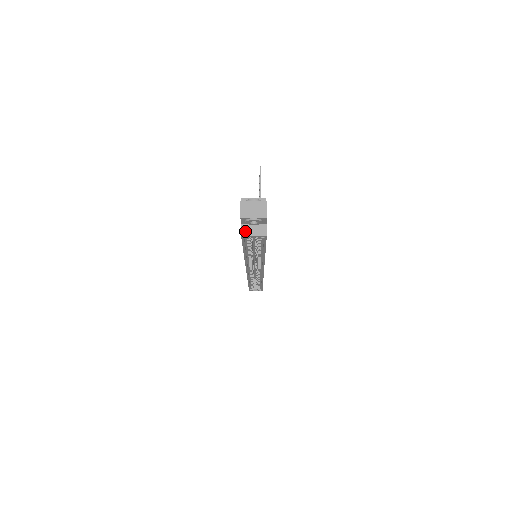
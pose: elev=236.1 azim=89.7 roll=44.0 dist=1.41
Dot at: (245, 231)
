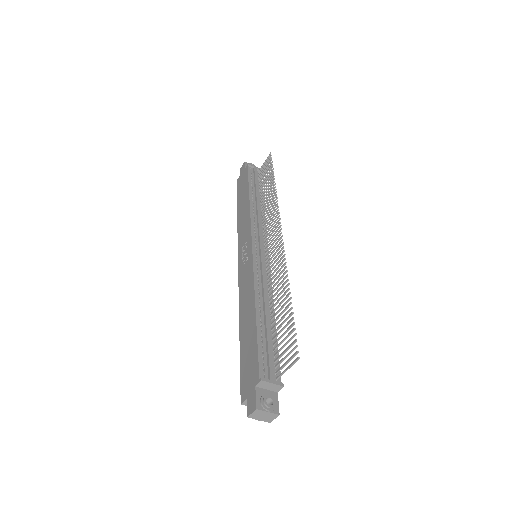
Dot at: occluded
